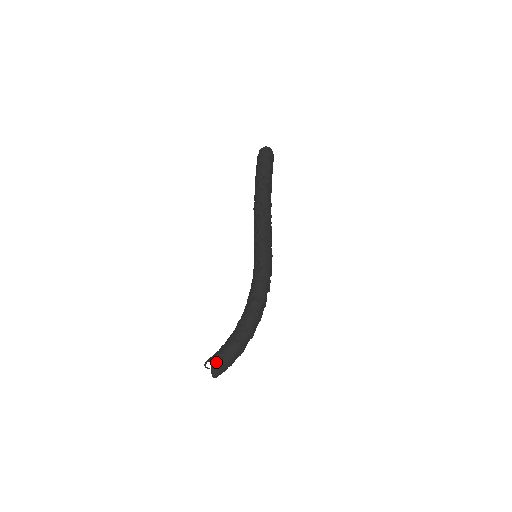
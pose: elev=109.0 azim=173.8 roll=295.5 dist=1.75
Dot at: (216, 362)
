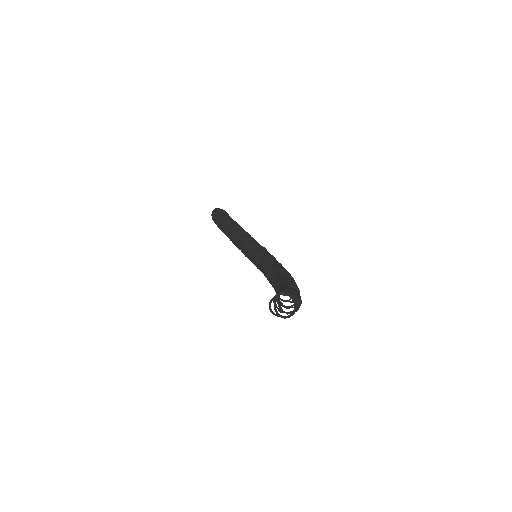
Dot at: (291, 293)
